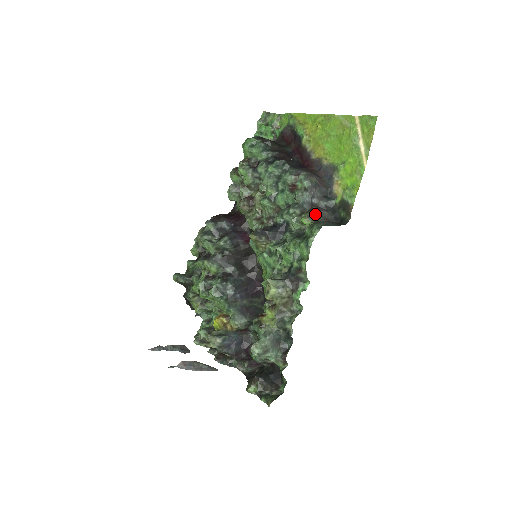
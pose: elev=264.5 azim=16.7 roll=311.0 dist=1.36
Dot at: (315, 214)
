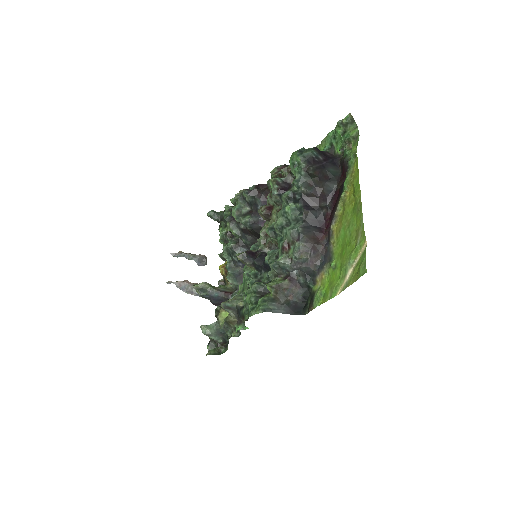
Dot at: (280, 289)
